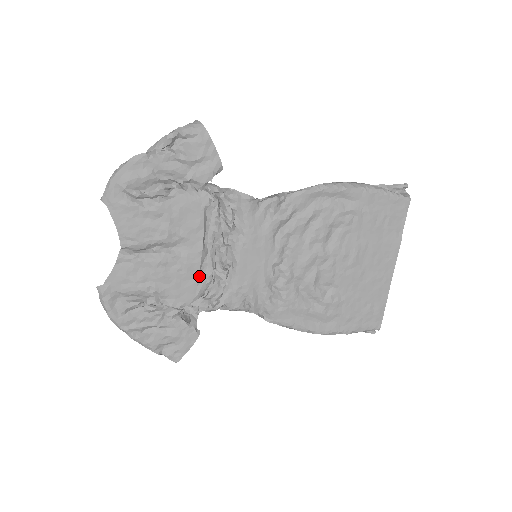
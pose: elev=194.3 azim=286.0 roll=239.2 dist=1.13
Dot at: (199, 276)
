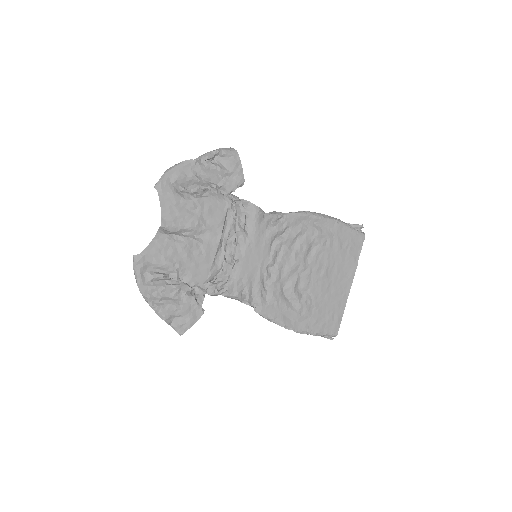
Dot at: (213, 263)
